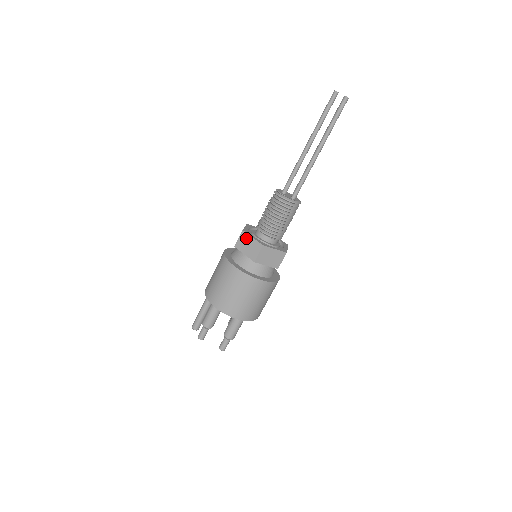
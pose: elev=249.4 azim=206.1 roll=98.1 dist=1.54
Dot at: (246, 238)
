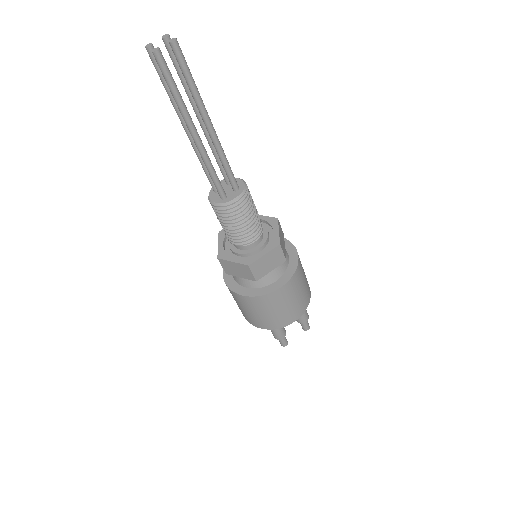
Dot at: occluded
